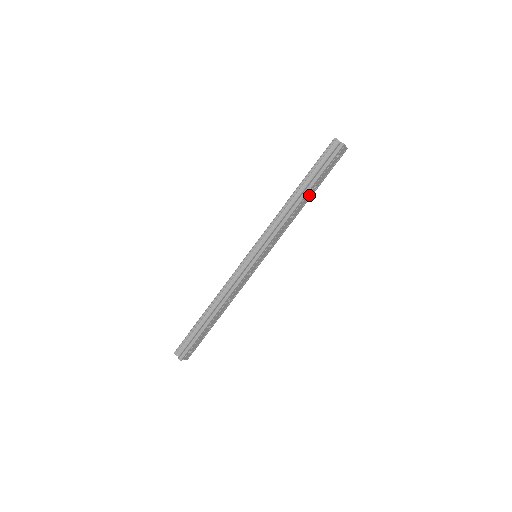
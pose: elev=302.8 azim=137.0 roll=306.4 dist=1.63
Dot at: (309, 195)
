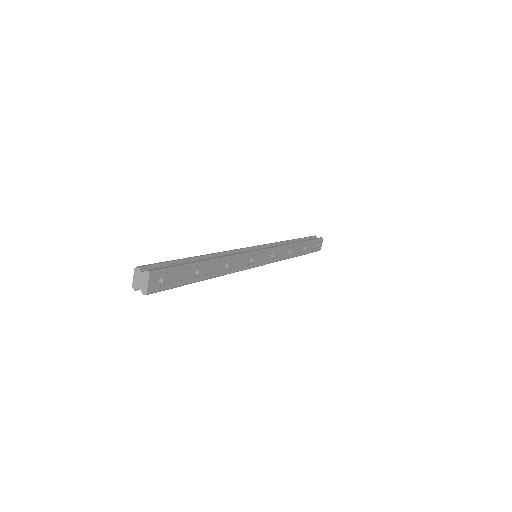
Dot at: (300, 250)
